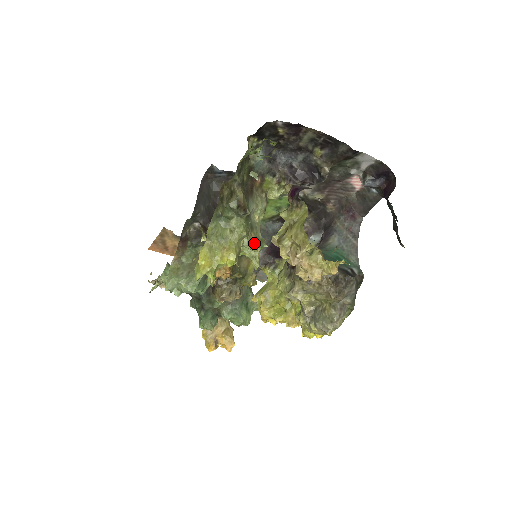
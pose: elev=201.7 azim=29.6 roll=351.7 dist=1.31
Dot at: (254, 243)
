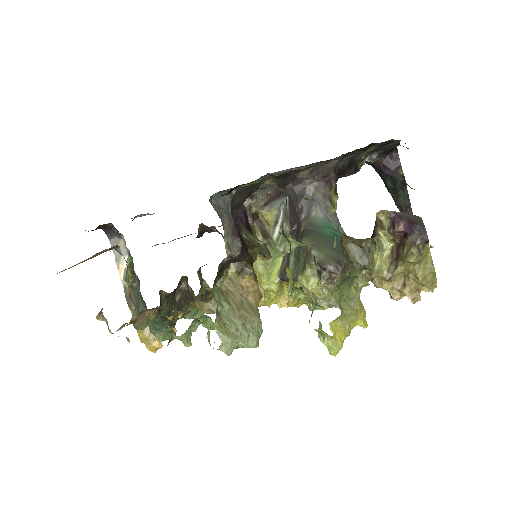
Dot at: occluded
